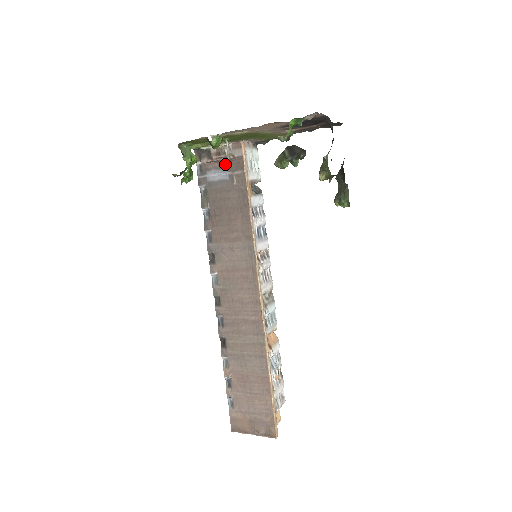
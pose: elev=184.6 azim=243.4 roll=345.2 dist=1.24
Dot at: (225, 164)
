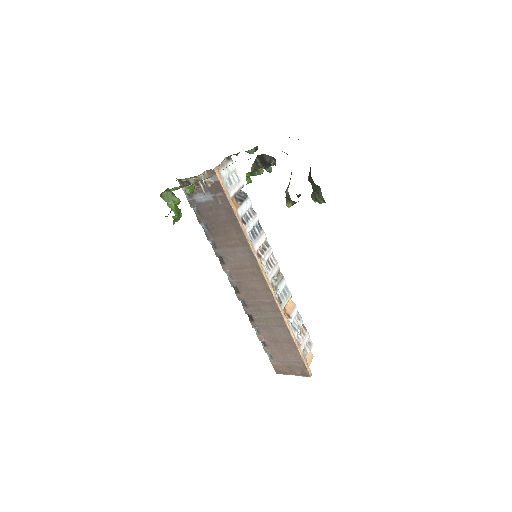
Dot at: (206, 188)
